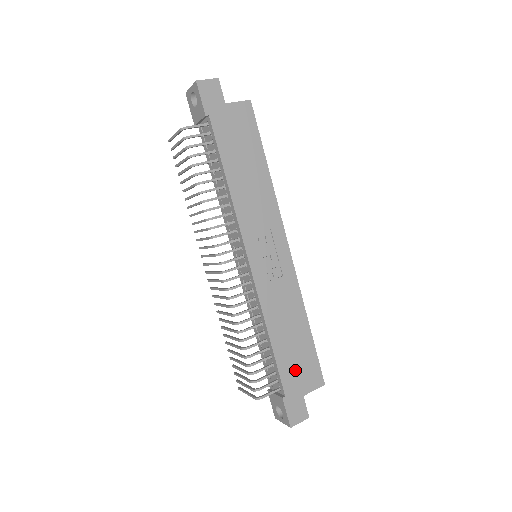
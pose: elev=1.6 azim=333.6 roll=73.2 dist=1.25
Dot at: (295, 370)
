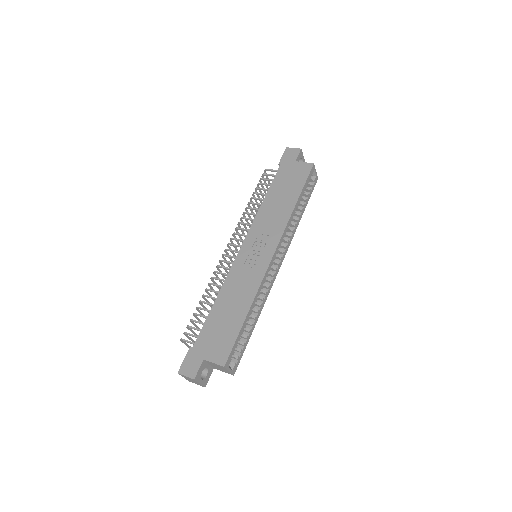
Dot at: (213, 336)
